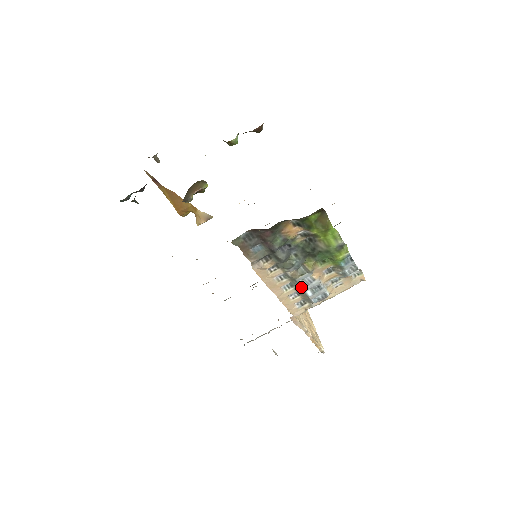
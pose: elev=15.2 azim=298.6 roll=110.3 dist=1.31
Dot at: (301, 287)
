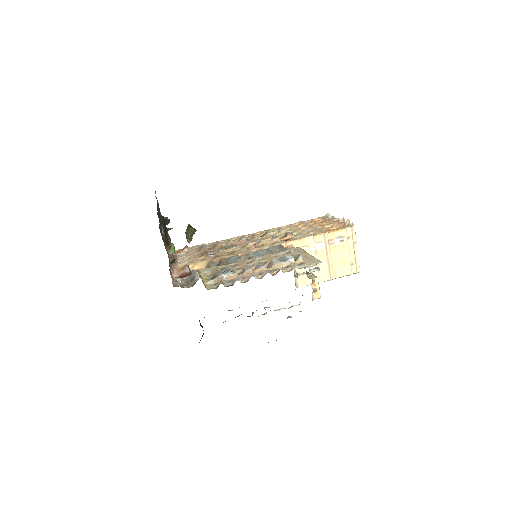
Dot at: occluded
